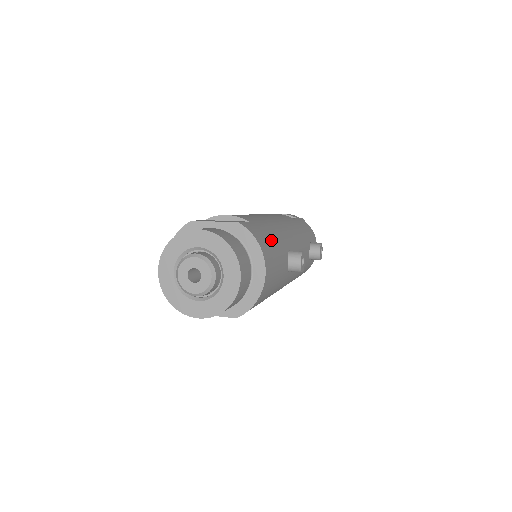
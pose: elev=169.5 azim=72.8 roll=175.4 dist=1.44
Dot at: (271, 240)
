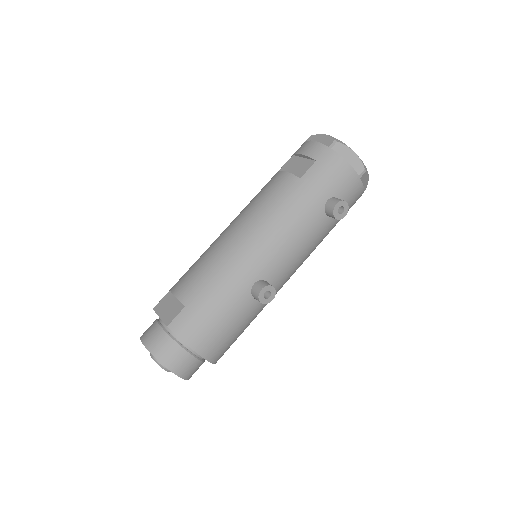
Dot at: (211, 312)
